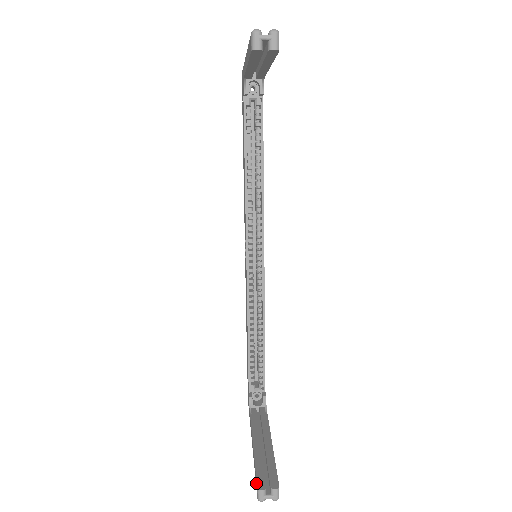
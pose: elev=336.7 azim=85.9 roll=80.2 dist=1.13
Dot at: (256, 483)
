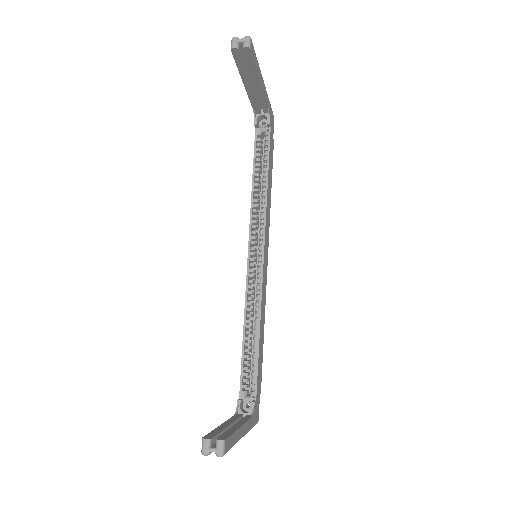
Dot at: occluded
